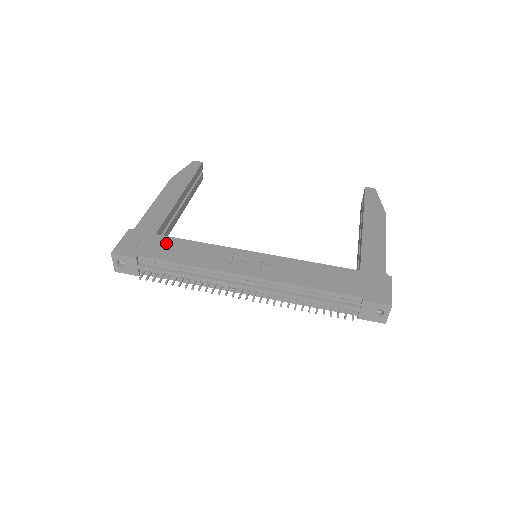
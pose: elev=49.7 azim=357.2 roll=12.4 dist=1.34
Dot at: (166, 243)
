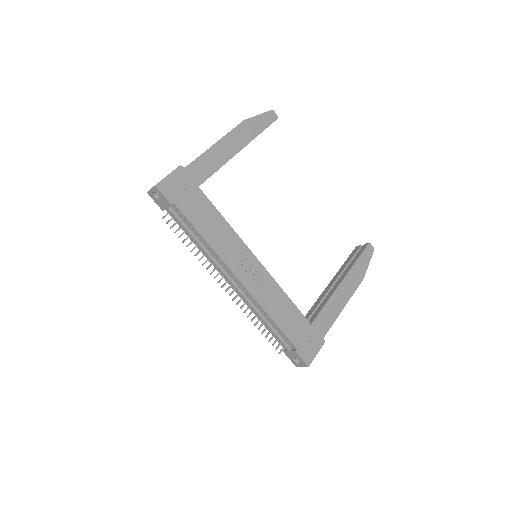
Dot at: (201, 204)
